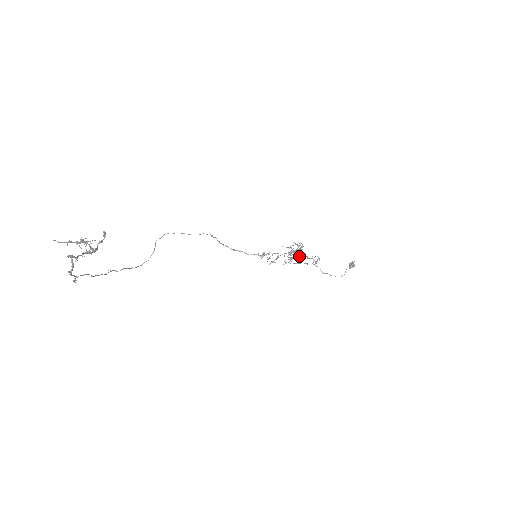
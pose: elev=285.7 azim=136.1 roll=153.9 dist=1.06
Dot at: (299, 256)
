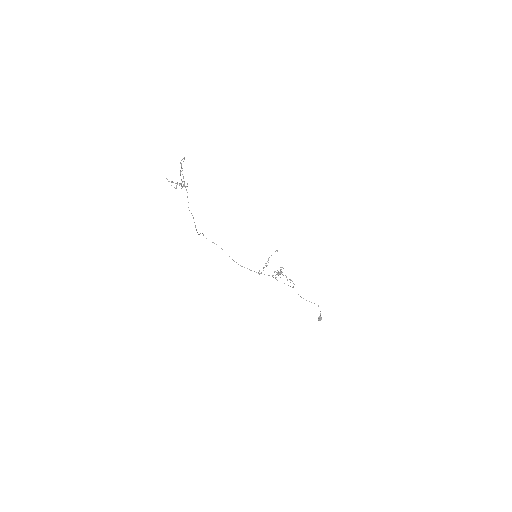
Dot at: occluded
